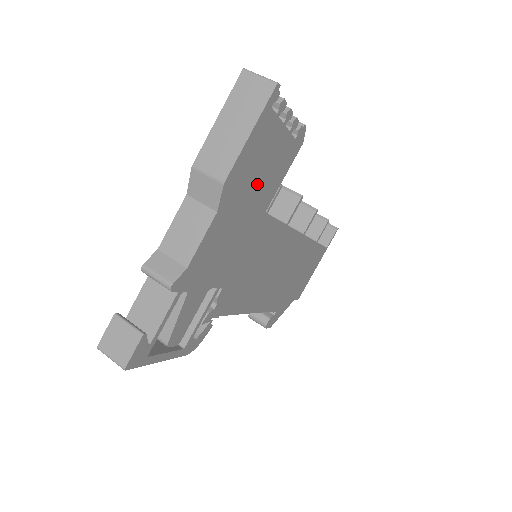
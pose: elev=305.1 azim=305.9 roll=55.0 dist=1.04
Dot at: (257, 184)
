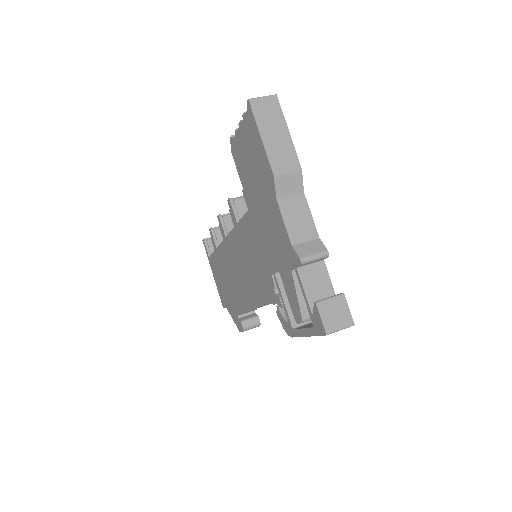
Dot at: occluded
